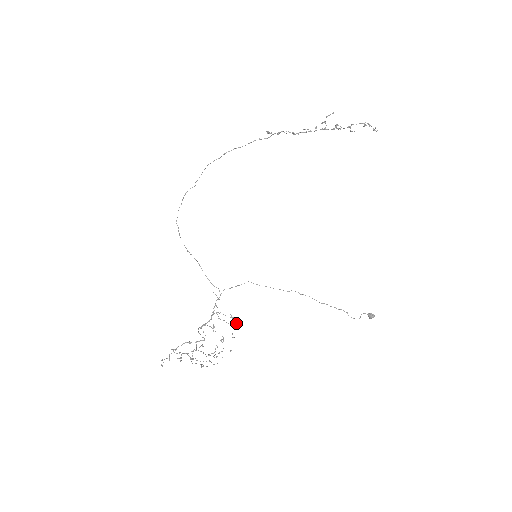
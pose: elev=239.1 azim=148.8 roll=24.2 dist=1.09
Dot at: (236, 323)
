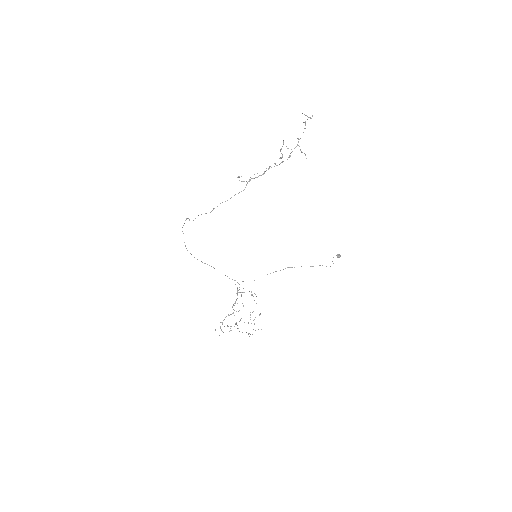
Dot at: occluded
